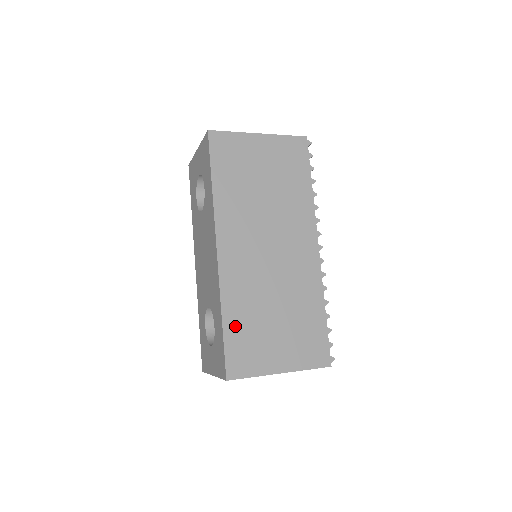
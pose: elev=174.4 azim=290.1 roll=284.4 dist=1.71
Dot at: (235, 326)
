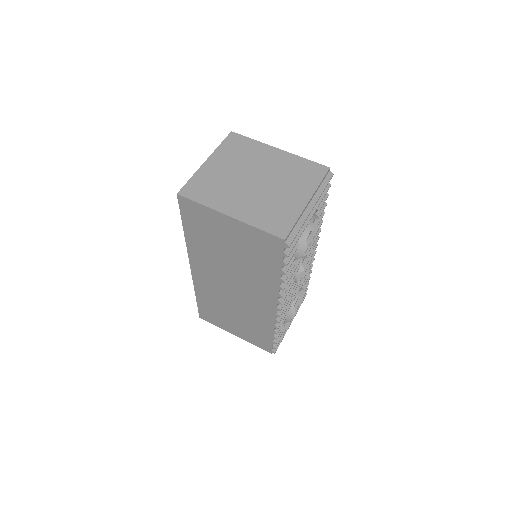
Dot at: (204, 304)
